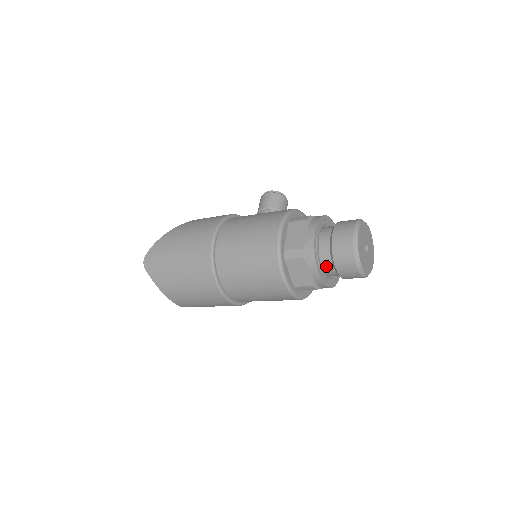
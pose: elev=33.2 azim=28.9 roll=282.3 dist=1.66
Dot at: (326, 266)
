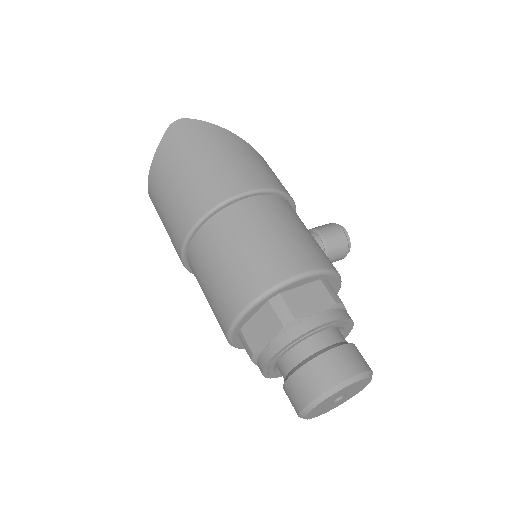
Dot at: (288, 359)
